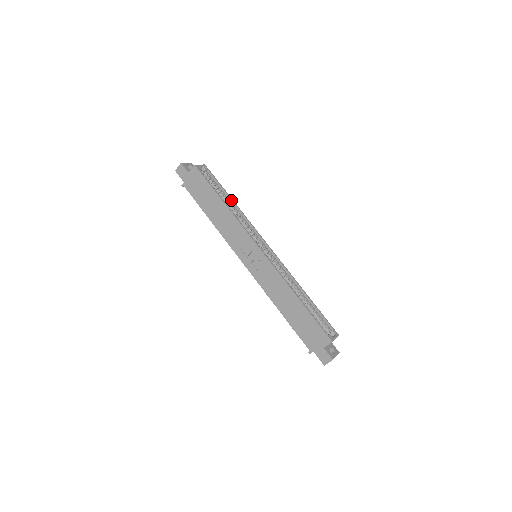
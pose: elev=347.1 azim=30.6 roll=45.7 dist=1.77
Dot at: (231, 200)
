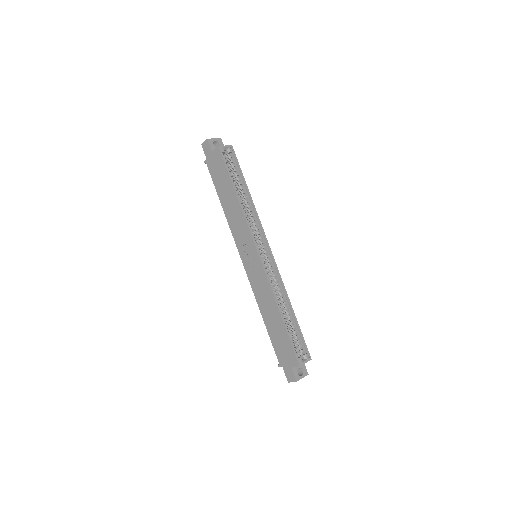
Dot at: (247, 191)
